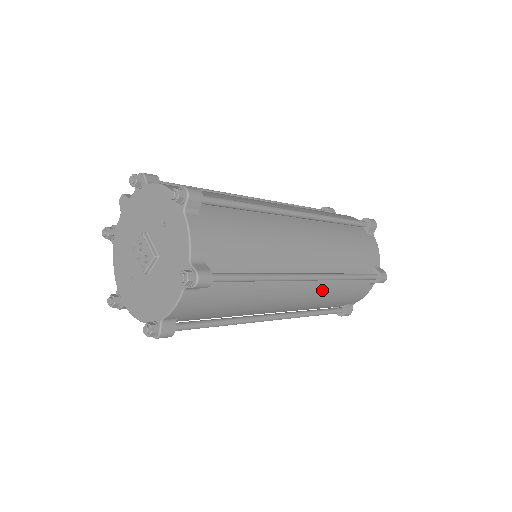
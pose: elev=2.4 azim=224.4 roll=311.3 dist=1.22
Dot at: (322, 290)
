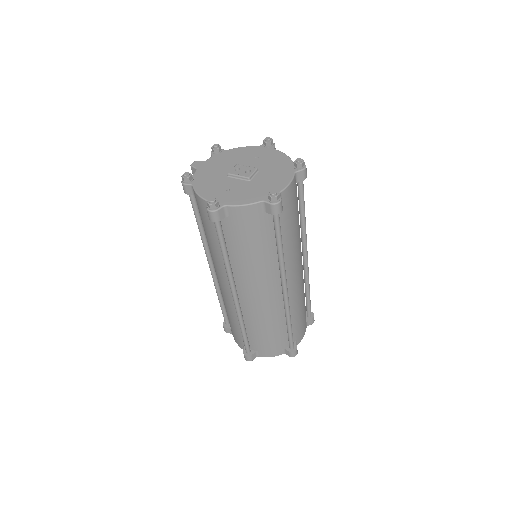
Dot at: (302, 286)
